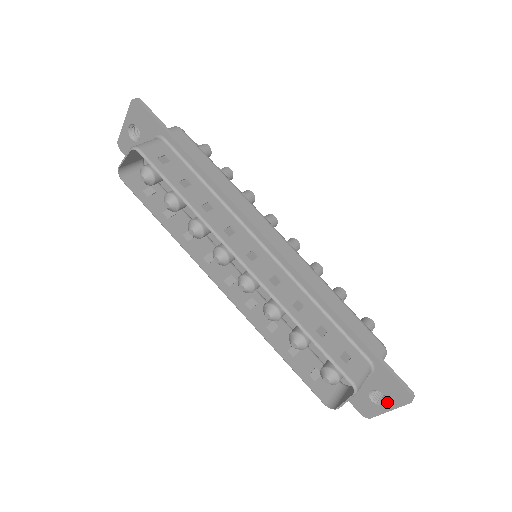
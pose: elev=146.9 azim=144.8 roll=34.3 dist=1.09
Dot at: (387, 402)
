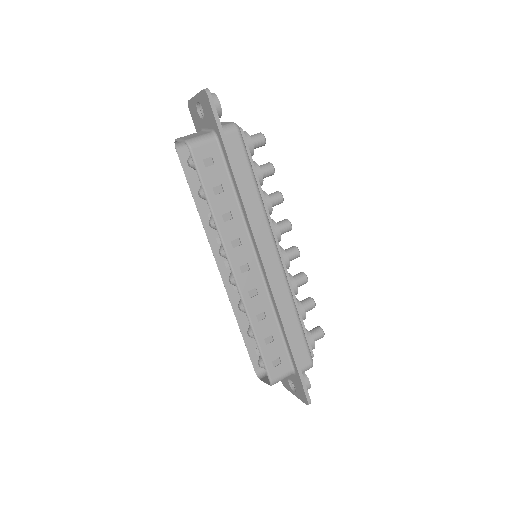
Dot at: (296, 392)
